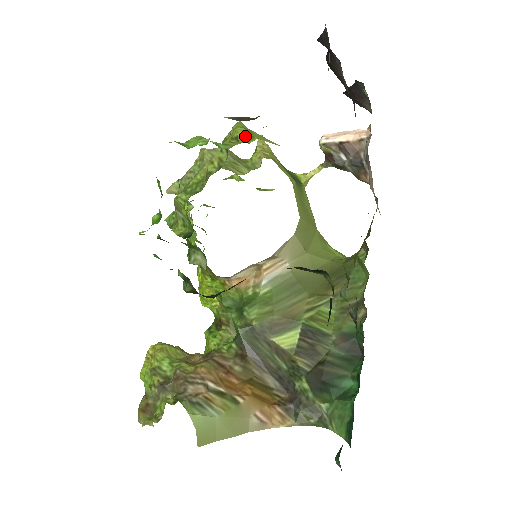
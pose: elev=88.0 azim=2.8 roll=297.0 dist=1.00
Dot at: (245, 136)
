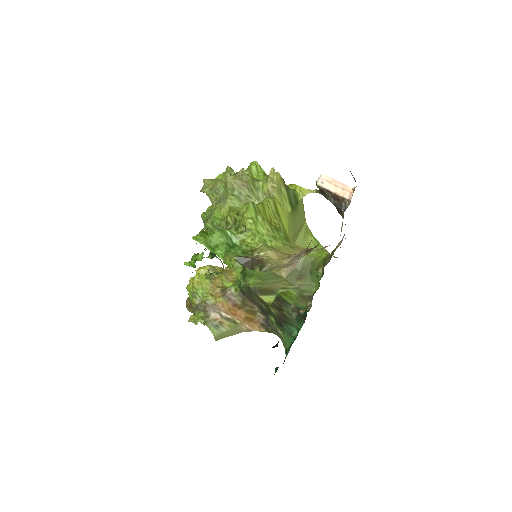
Dot at: (251, 229)
